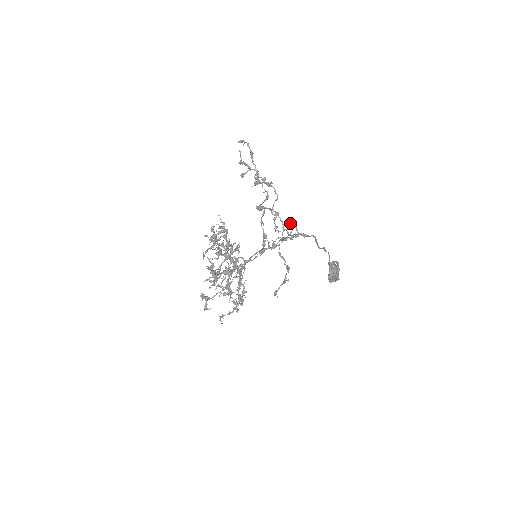
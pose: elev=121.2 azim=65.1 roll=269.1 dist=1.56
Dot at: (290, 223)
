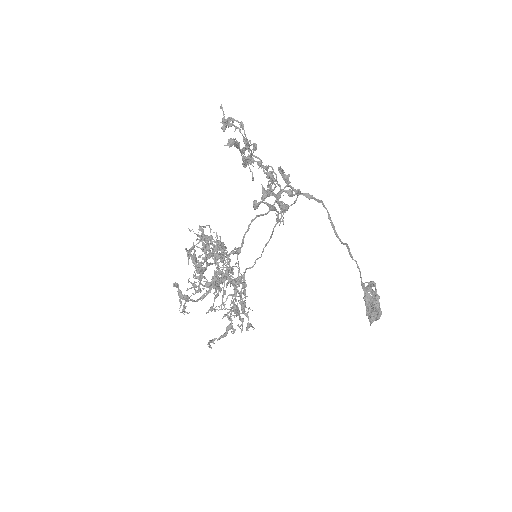
Dot at: (288, 182)
